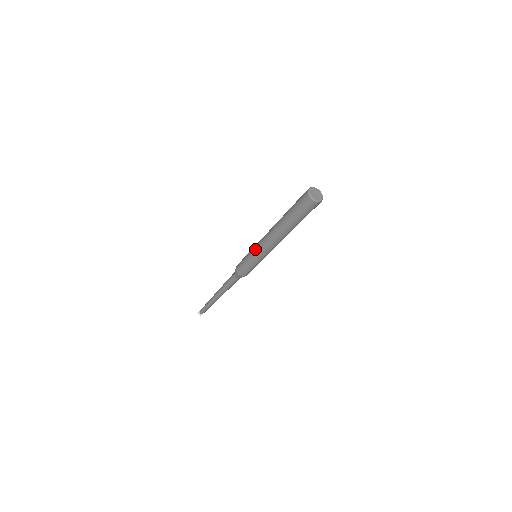
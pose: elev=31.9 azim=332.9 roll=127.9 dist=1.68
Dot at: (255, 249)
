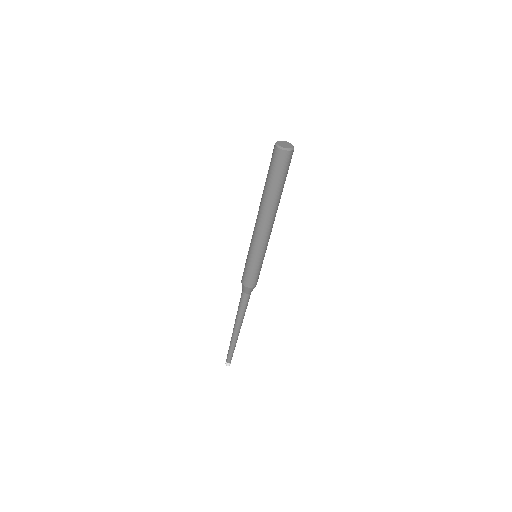
Dot at: occluded
